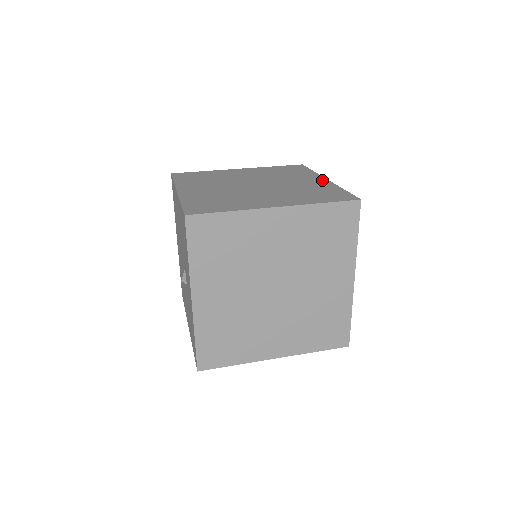
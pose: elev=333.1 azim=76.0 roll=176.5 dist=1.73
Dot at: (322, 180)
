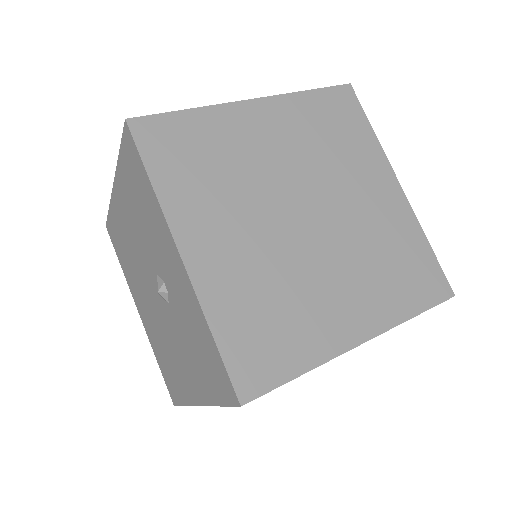
Dot at: occluded
